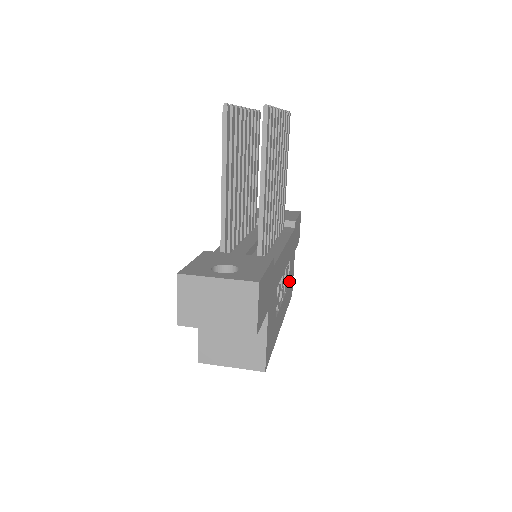
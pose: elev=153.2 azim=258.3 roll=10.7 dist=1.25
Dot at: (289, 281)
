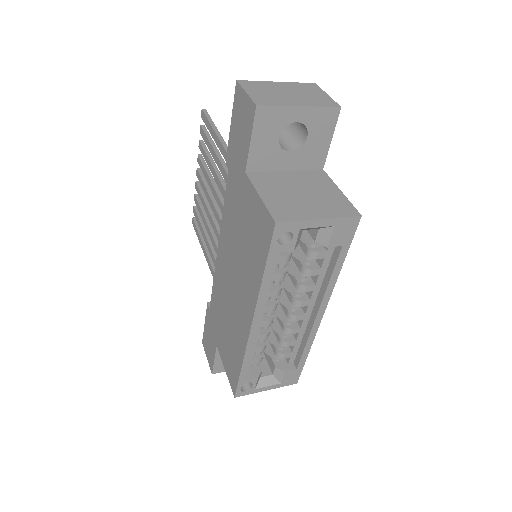
Dot at: occluded
